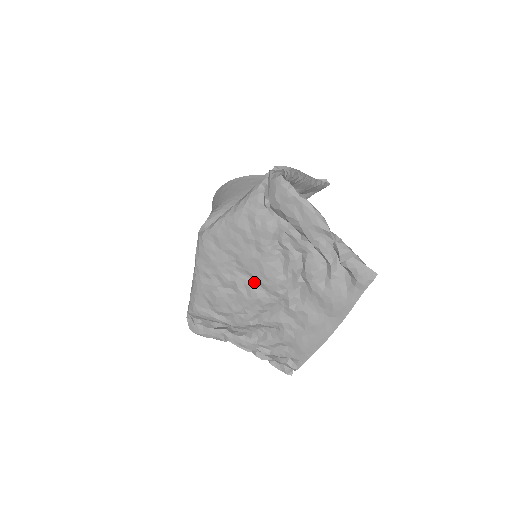
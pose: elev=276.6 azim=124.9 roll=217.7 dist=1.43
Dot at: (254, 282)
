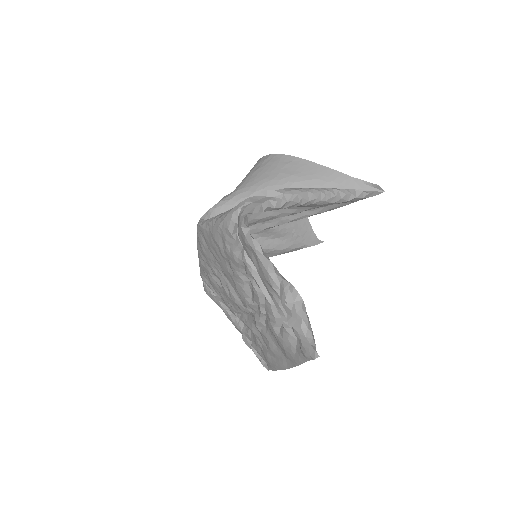
Dot at: (233, 288)
